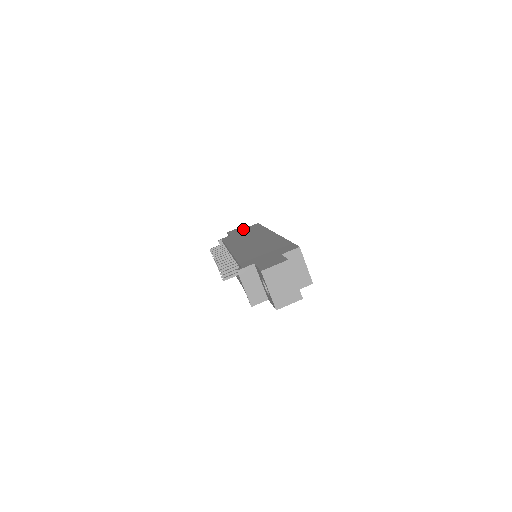
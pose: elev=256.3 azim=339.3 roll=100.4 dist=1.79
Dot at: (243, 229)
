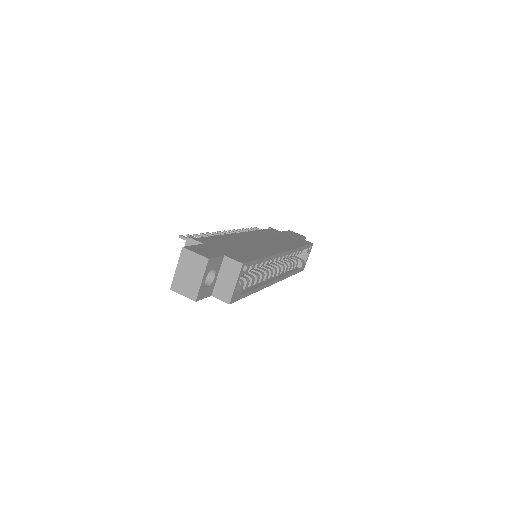
Dot at: (296, 237)
